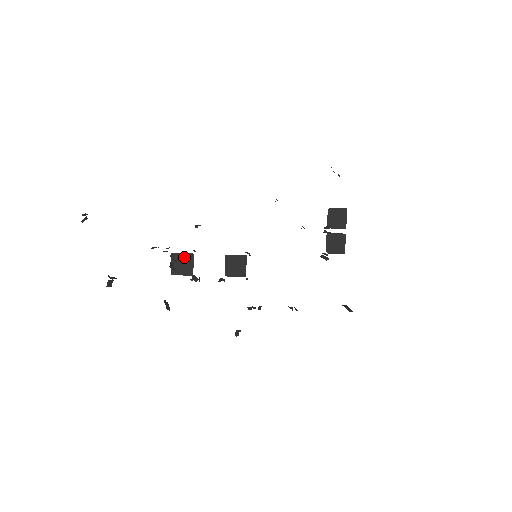
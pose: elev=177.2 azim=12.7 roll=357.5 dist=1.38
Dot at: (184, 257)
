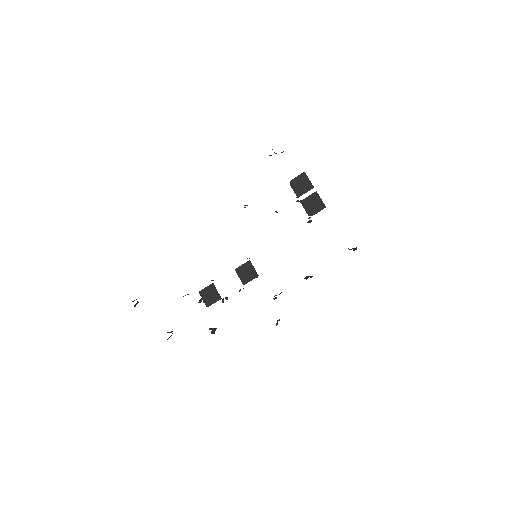
Dot at: (208, 289)
